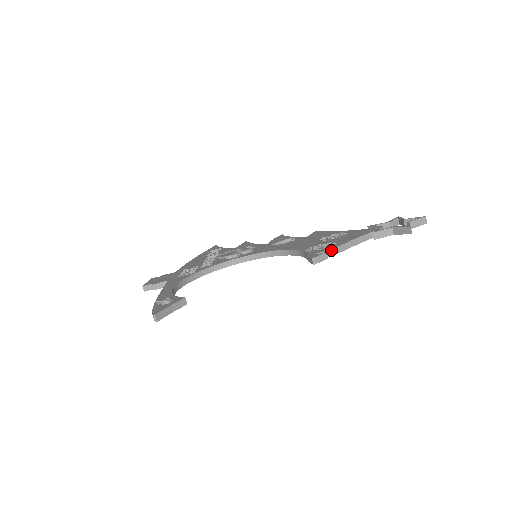
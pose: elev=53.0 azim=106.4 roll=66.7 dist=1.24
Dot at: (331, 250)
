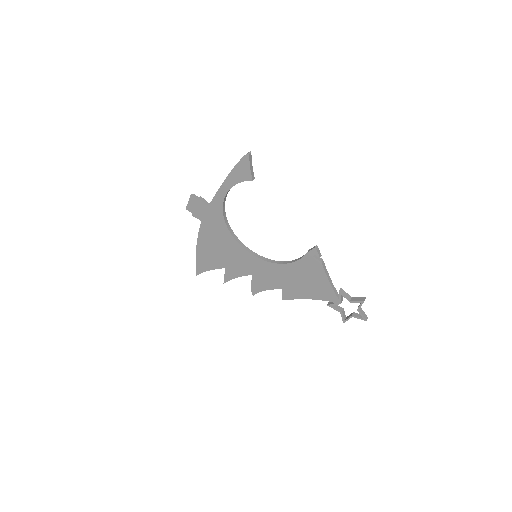
Dot at: occluded
